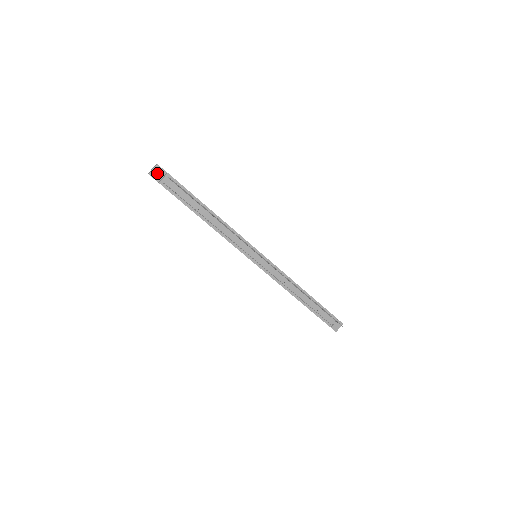
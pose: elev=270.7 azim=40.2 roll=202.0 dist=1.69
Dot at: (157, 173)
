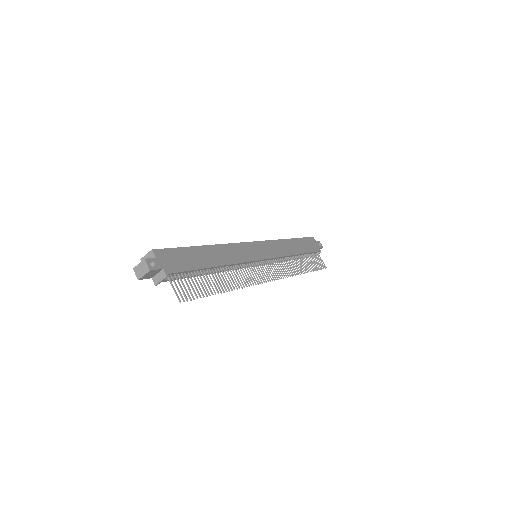
Dot at: (150, 274)
